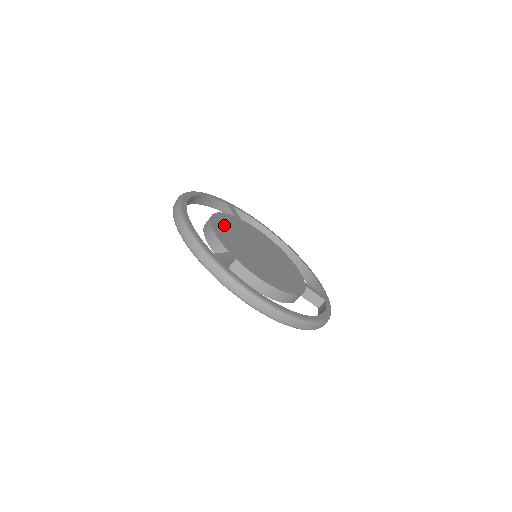
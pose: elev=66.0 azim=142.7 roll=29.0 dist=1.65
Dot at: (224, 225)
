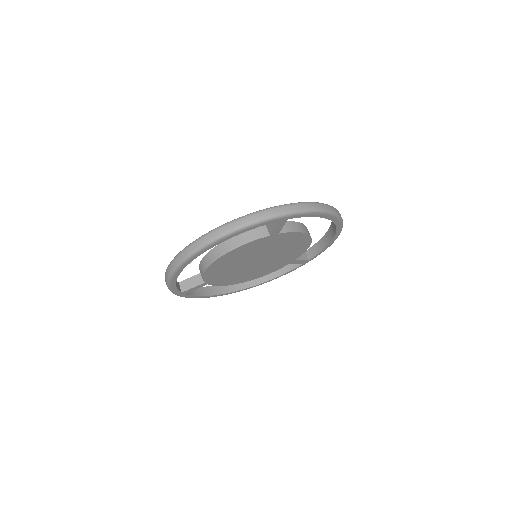
Dot at: occluded
